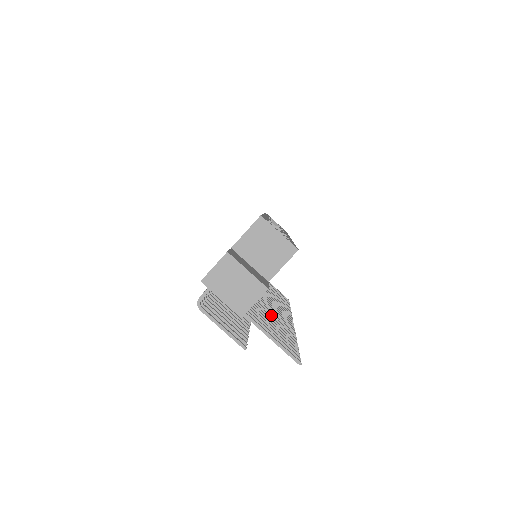
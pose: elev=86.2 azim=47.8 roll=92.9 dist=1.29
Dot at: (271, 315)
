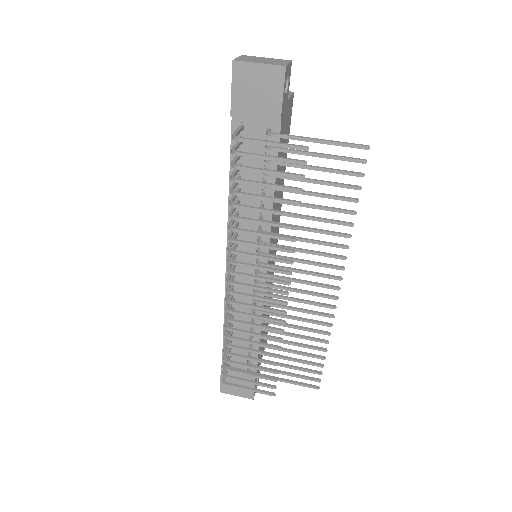
Dot at: (309, 228)
